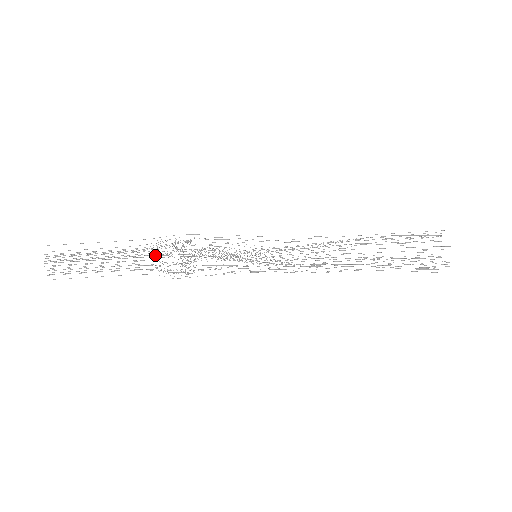
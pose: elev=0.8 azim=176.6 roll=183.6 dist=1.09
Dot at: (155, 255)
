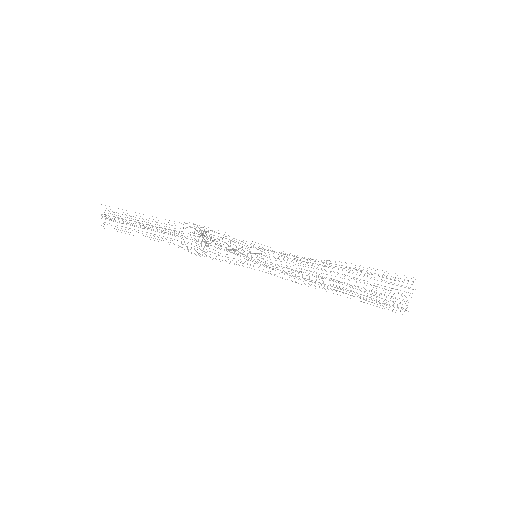
Dot at: occluded
